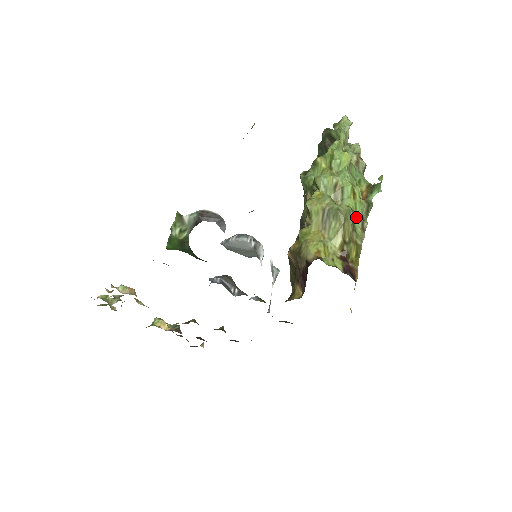
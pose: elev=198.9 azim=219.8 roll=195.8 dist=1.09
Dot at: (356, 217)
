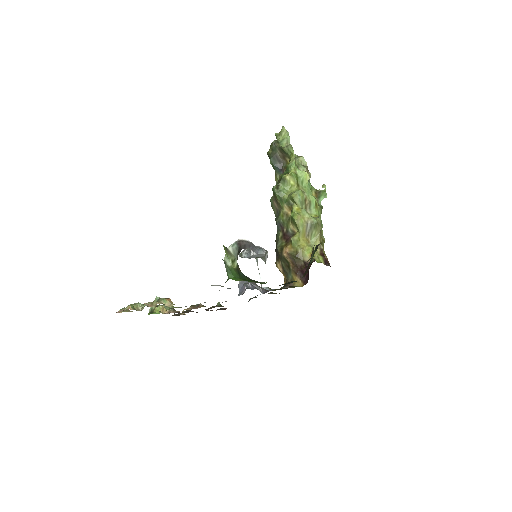
Dot at: occluded
